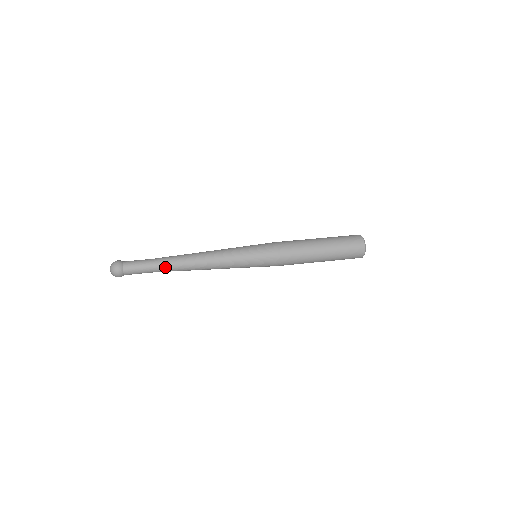
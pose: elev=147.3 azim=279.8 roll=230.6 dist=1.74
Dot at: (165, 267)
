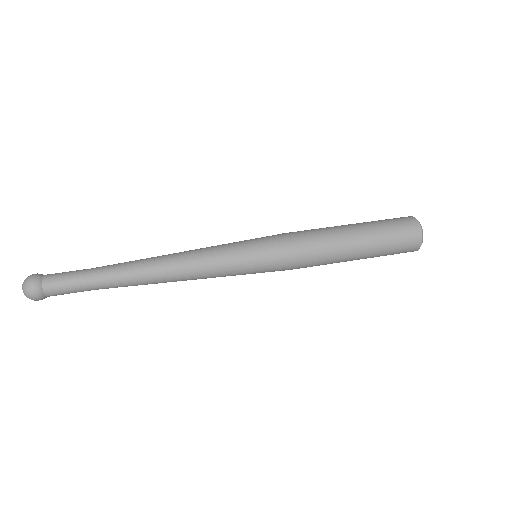
Dot at: (111, 272)
